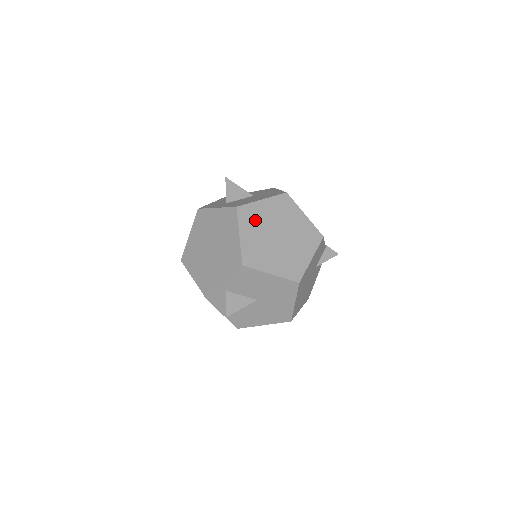
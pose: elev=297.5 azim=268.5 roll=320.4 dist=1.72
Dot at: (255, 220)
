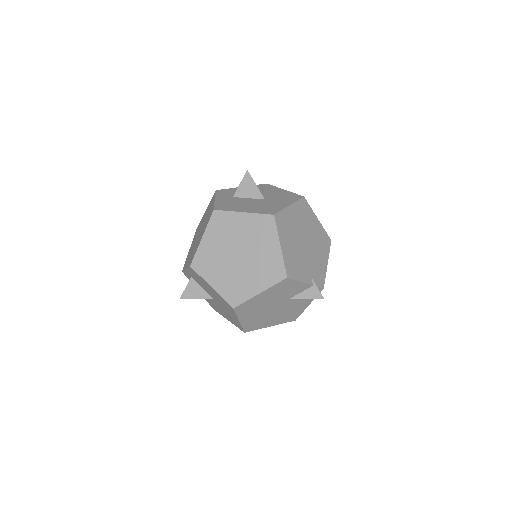
Dot at: (224, 230)
